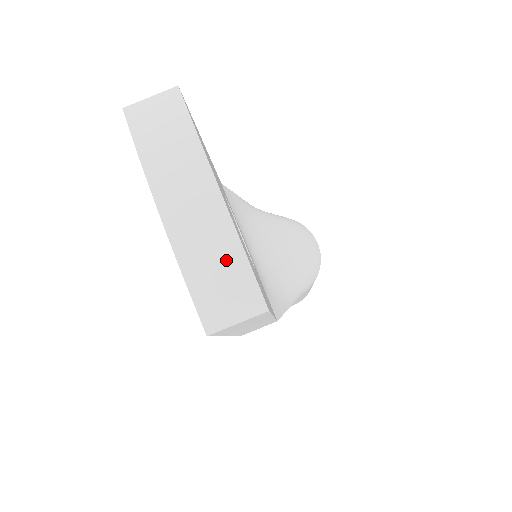
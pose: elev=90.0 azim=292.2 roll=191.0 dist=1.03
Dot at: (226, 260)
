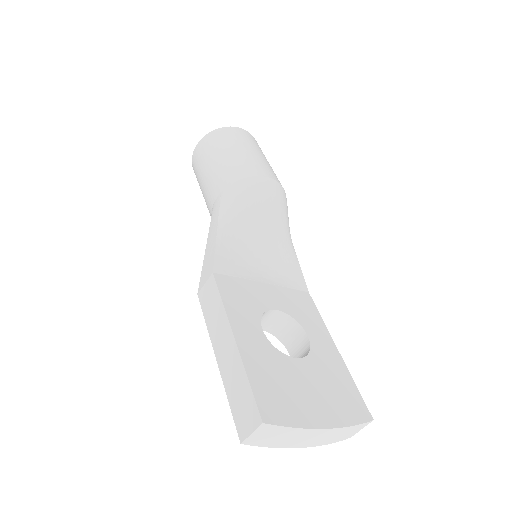
Dot at: (347, 431)
